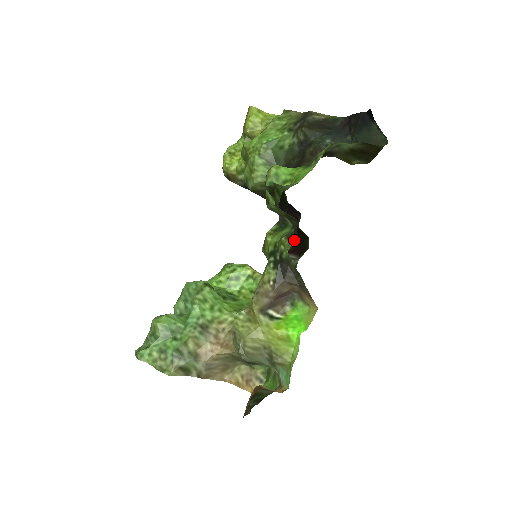
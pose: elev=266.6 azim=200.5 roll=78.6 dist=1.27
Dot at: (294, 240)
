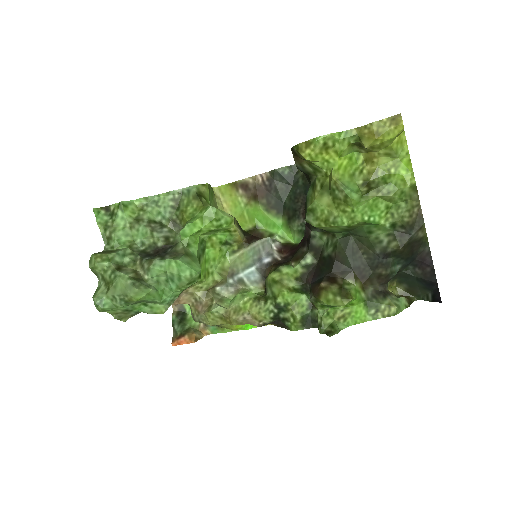
Dot at: (293, 251)
